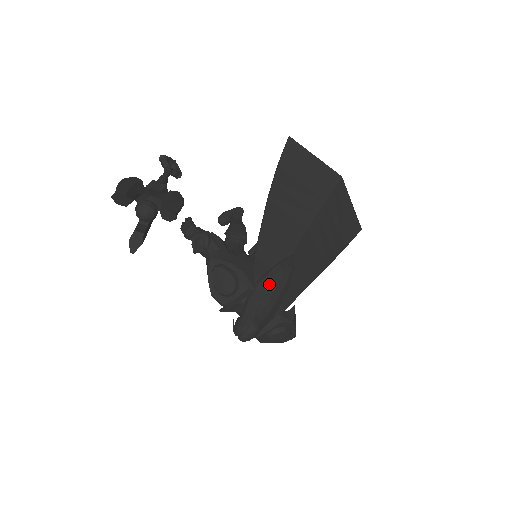
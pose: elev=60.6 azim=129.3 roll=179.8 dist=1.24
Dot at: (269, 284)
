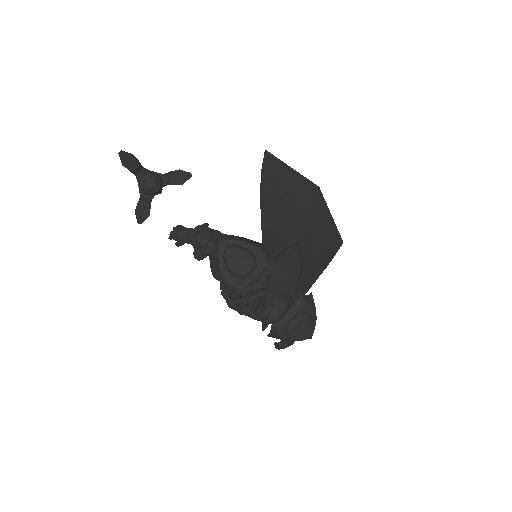
Dot at: (286, 263)
